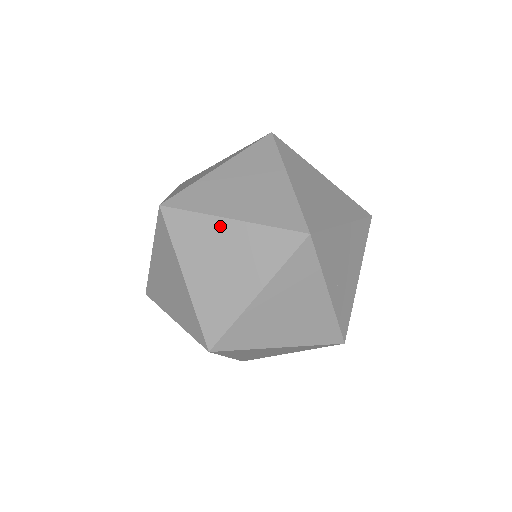
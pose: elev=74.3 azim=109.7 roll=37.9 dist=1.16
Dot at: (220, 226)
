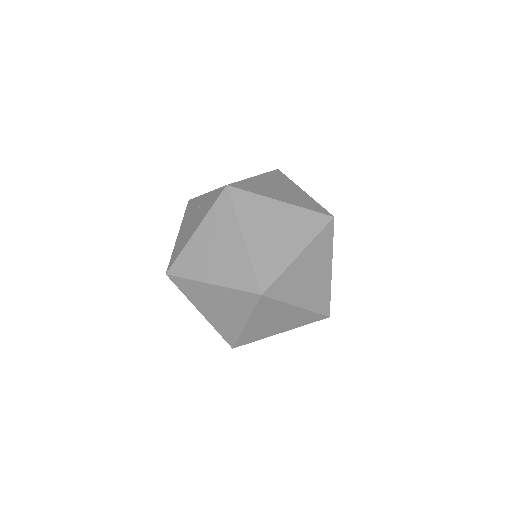
Dot at: (206, 287)
